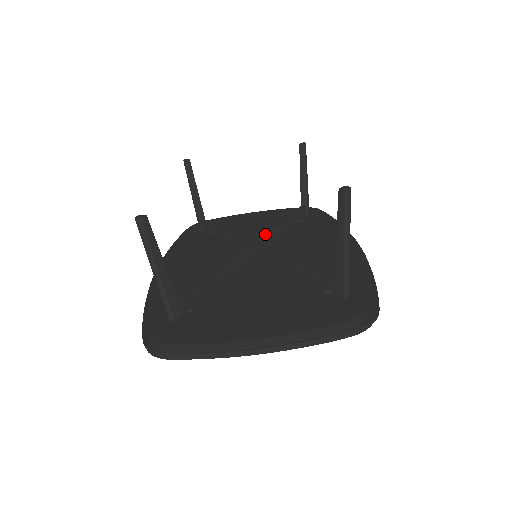
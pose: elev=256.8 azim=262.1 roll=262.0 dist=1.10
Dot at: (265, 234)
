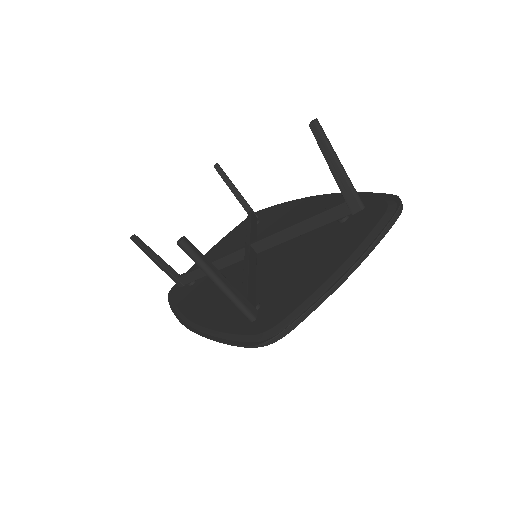
Dot at: (248, 237)
